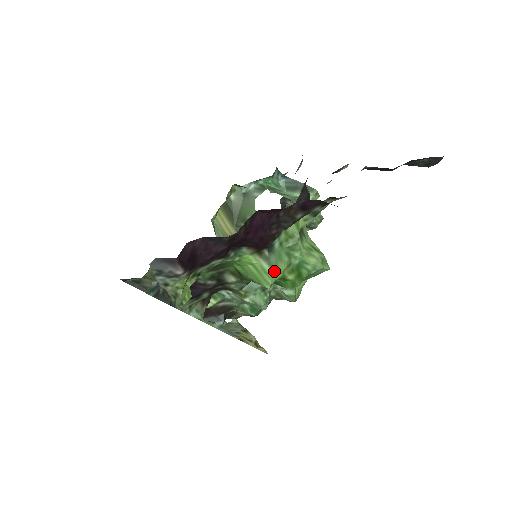
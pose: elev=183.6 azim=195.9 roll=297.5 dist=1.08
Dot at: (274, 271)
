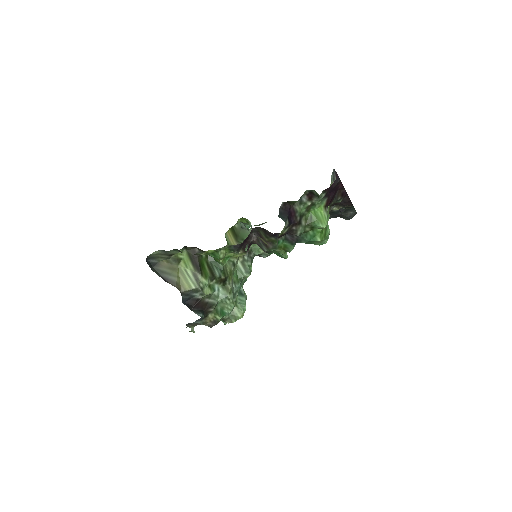
Dot at: occluded
